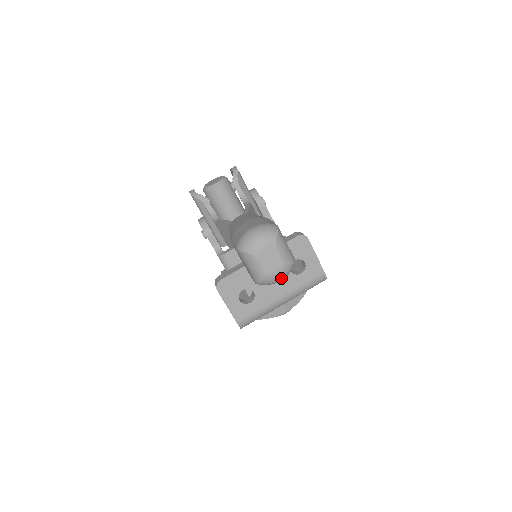
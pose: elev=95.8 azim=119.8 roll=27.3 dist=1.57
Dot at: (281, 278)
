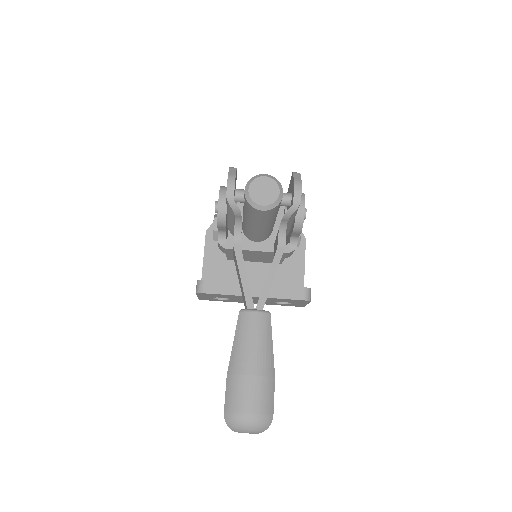
Dot at: occluded
